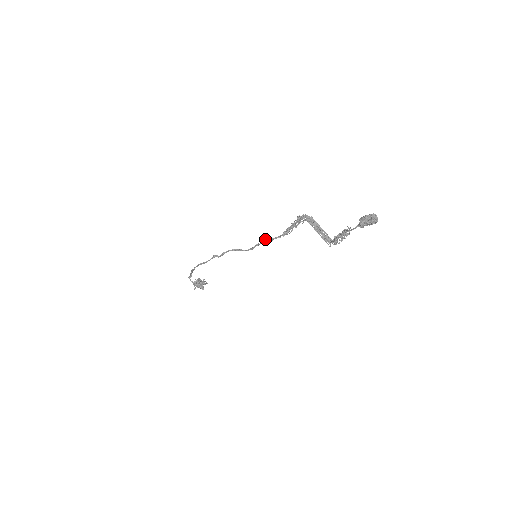
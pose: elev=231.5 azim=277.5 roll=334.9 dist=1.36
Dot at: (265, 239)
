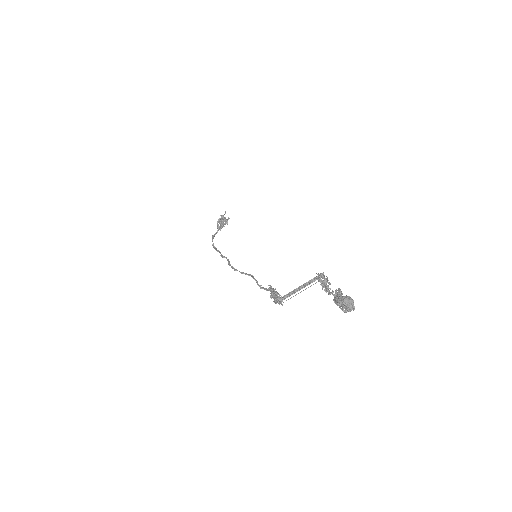
Dot at: occluded
